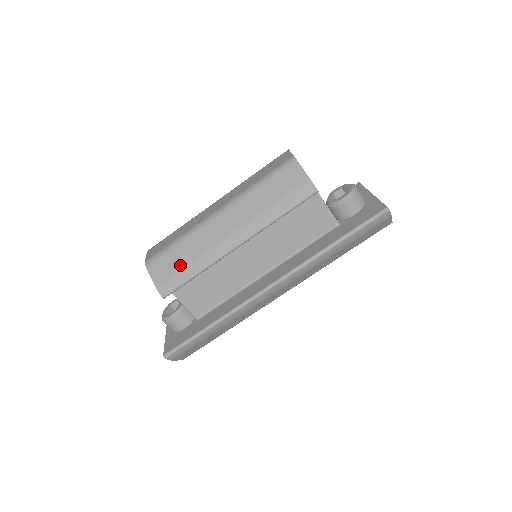
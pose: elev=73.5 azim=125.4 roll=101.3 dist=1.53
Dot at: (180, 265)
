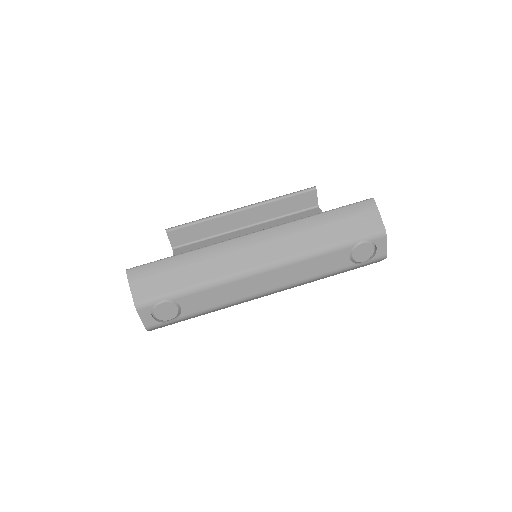
Dot at: occluded
